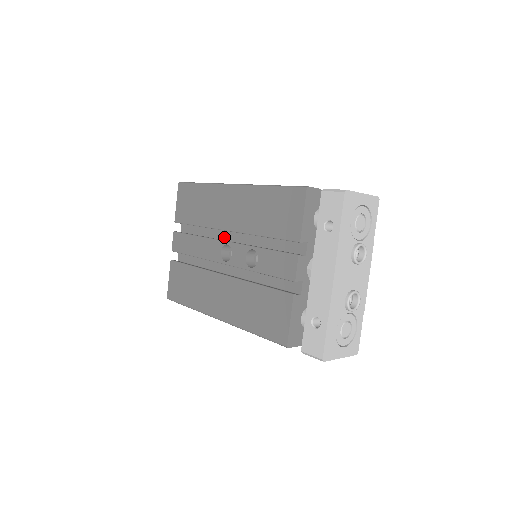
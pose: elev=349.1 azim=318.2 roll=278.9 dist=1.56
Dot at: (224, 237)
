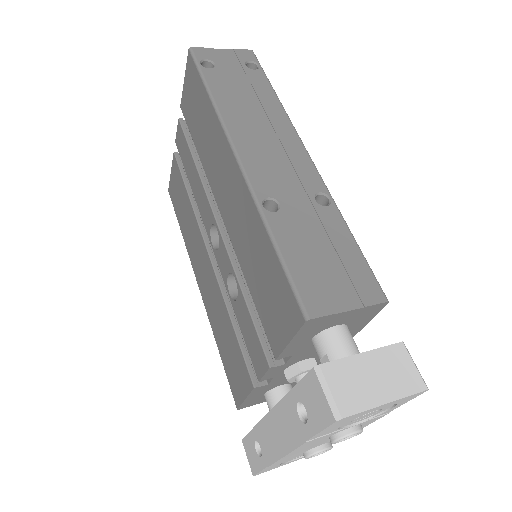
Dot at: occluded
